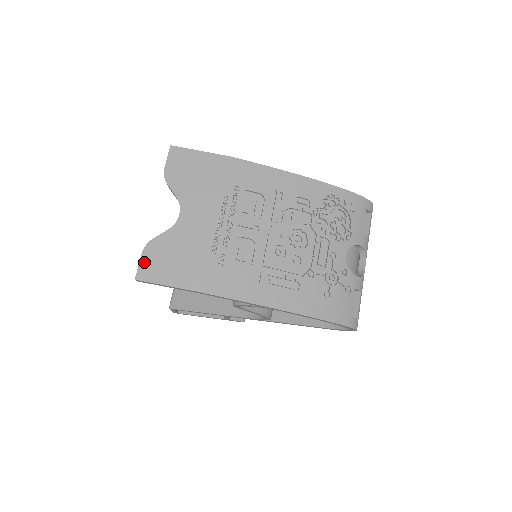
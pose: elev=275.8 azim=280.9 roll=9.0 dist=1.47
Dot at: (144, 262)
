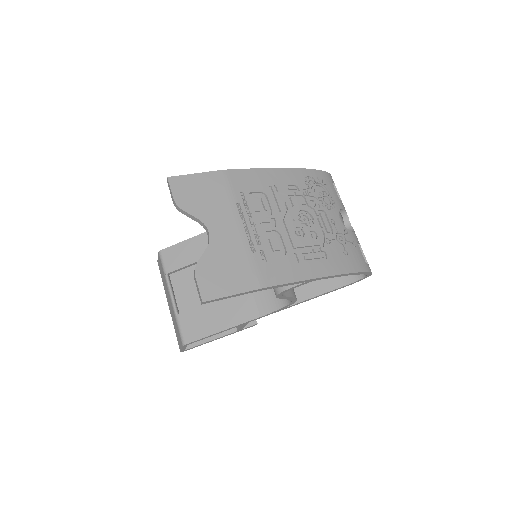
Dot at: (202, 284)
